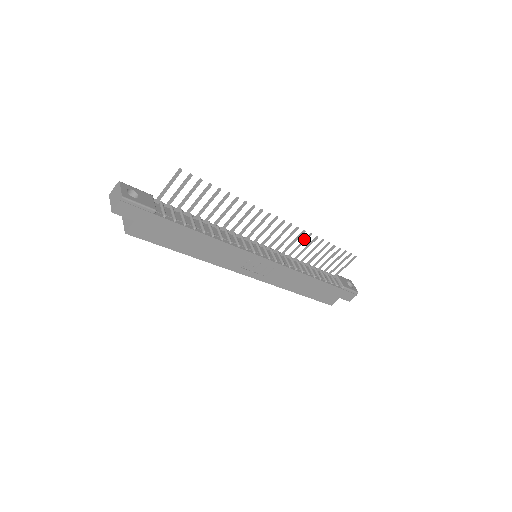
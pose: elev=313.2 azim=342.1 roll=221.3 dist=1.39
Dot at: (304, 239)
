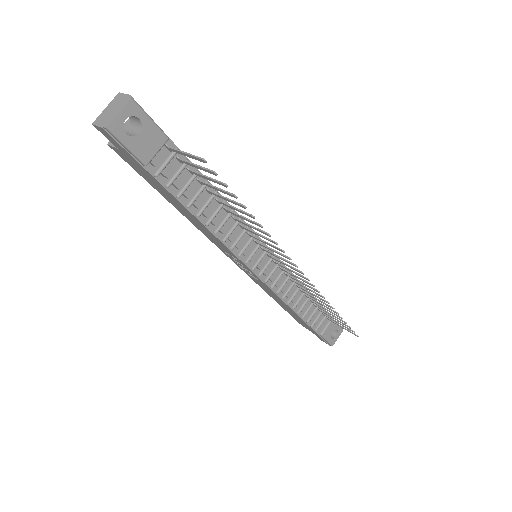
Dot at: (315, 292)
